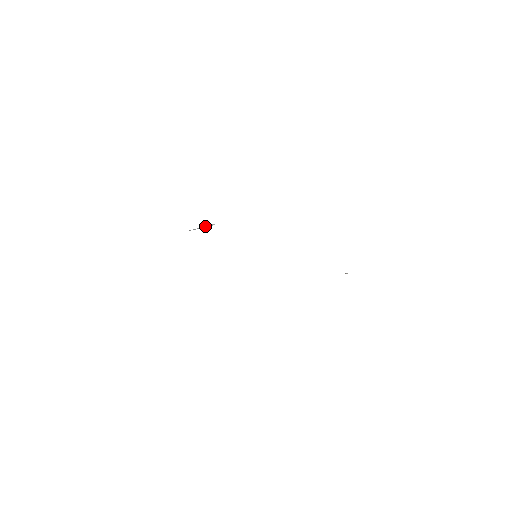
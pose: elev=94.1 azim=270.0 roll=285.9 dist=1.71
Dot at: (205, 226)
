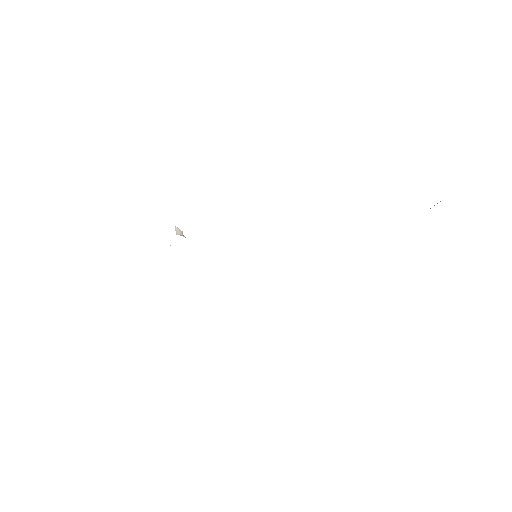
Dot at: occluded
